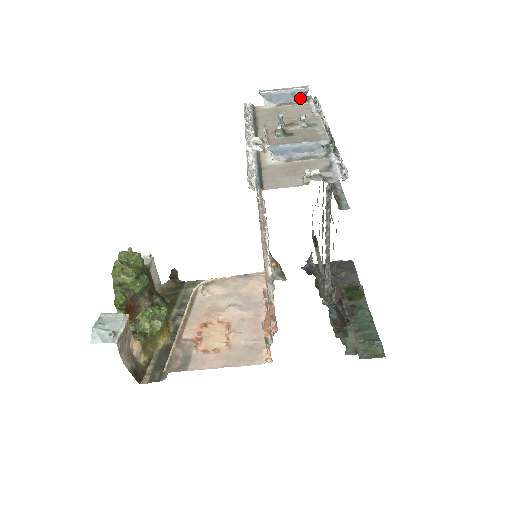
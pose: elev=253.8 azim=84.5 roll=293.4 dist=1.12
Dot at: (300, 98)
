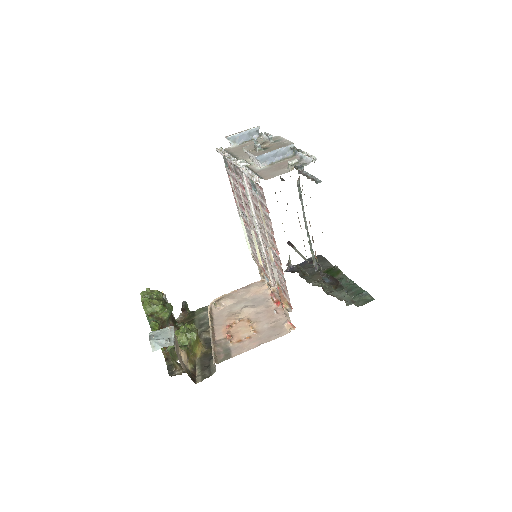
Dot at: (255, 135)
